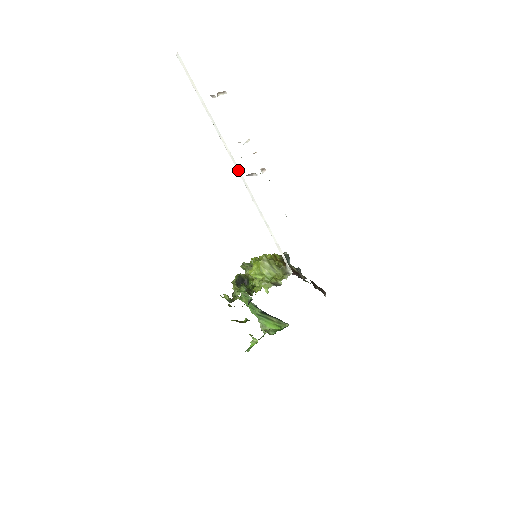
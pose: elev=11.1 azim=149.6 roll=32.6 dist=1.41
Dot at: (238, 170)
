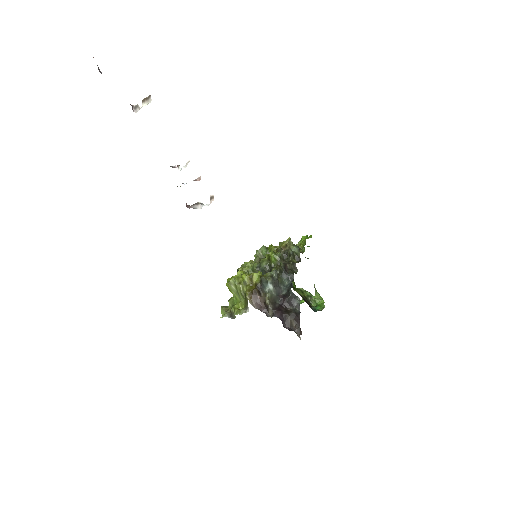
Dot at: occluded
